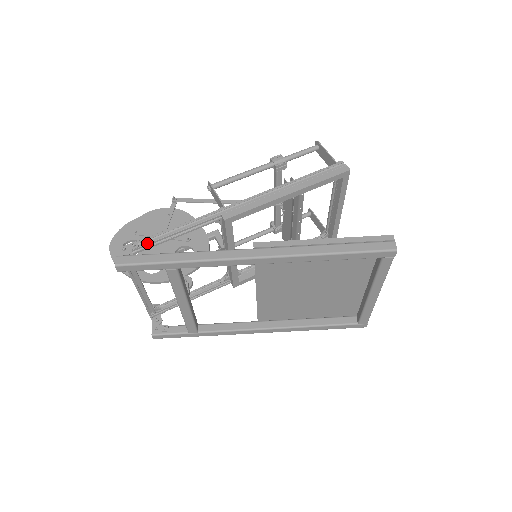
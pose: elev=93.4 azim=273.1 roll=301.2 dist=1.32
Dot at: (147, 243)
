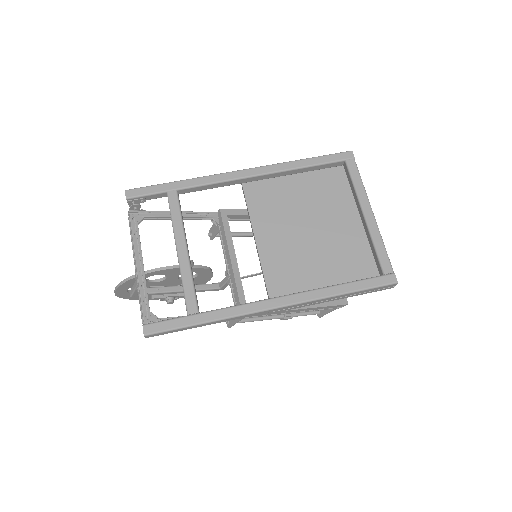
Dot at: (154, 211)
